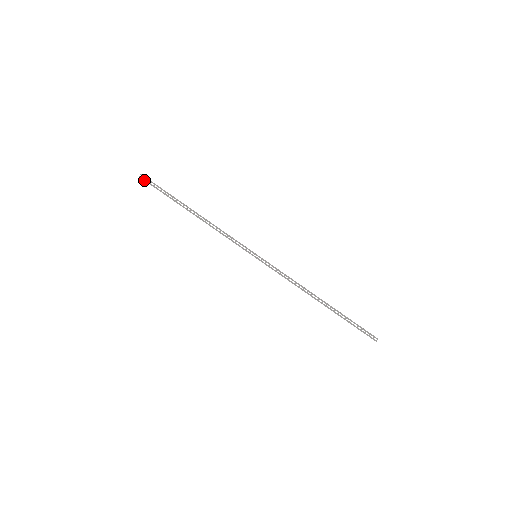
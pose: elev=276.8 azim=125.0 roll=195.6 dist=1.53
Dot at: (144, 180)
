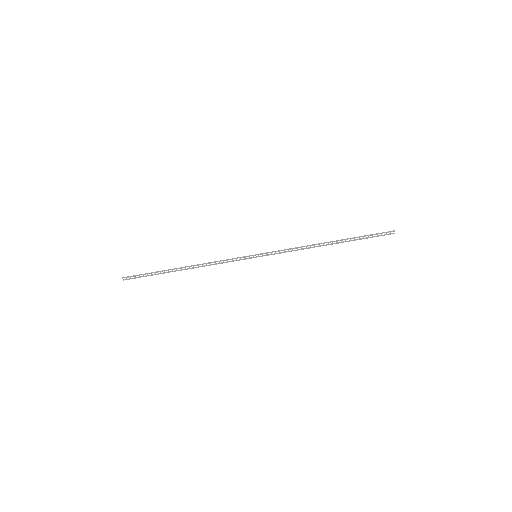
Dot at: occluded
